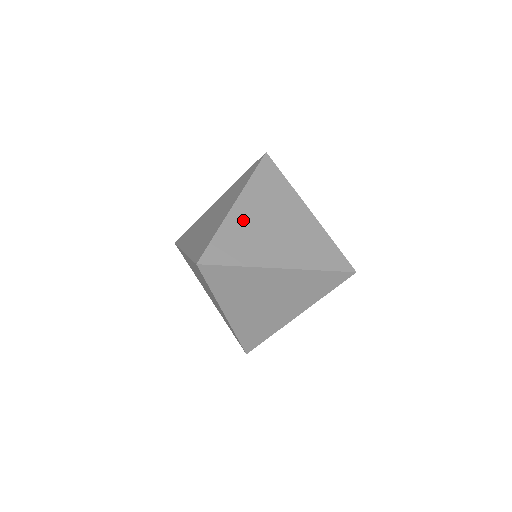
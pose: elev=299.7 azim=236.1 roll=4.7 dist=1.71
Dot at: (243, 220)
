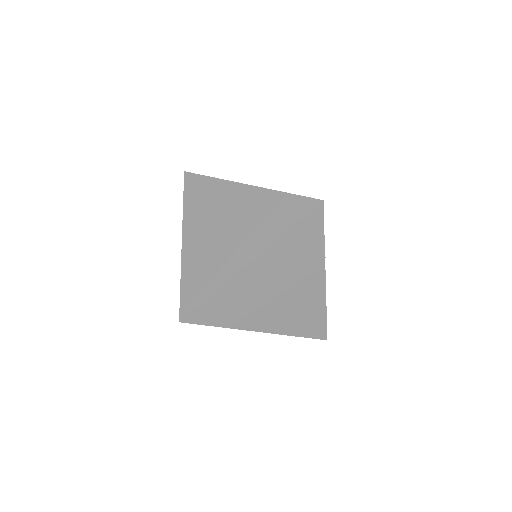
Dot at: occluded
